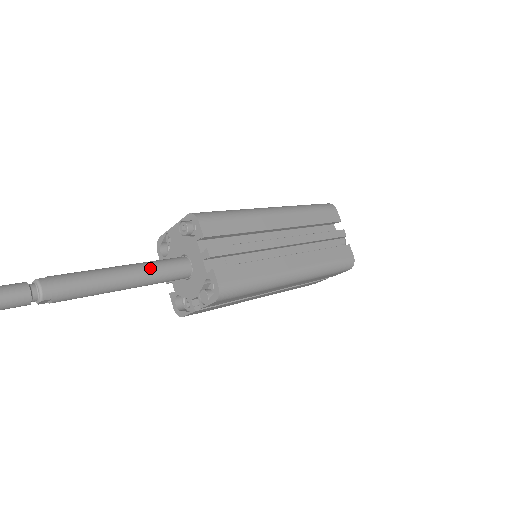
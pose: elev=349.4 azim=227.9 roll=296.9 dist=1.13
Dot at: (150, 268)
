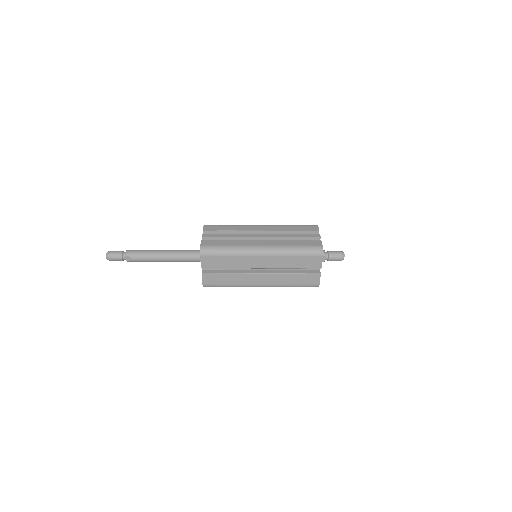
Dot at: (179, 250)
